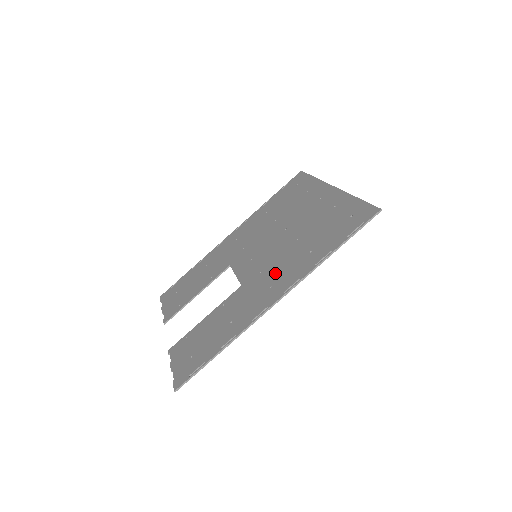
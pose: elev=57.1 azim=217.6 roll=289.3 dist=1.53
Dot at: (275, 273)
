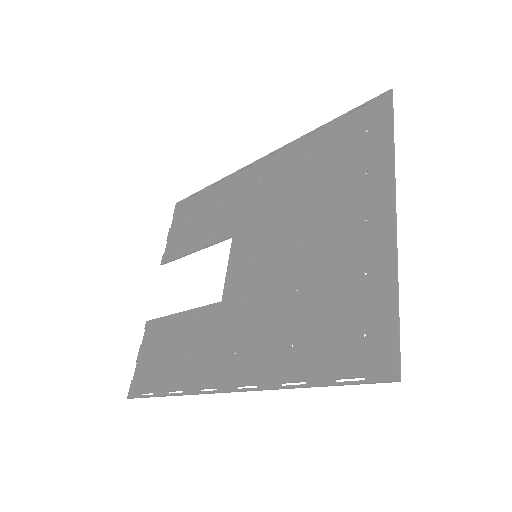
Dot at: (249, 331)
